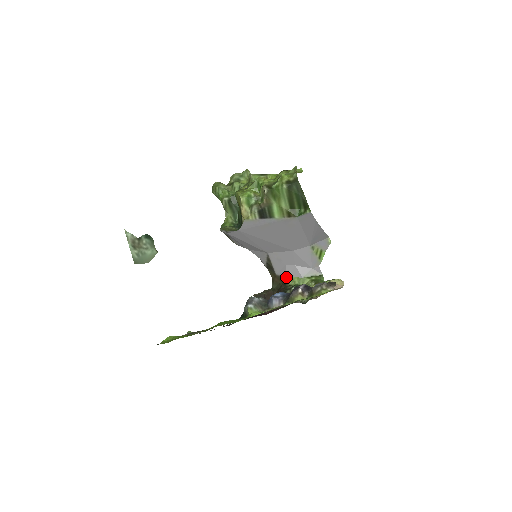
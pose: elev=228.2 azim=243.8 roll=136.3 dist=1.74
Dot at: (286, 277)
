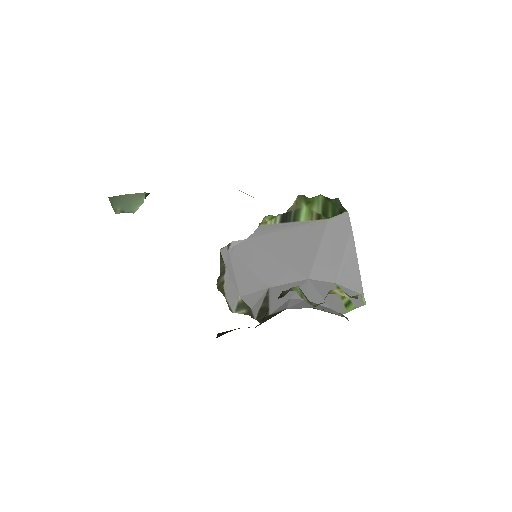
Dot at: (286, 308)
